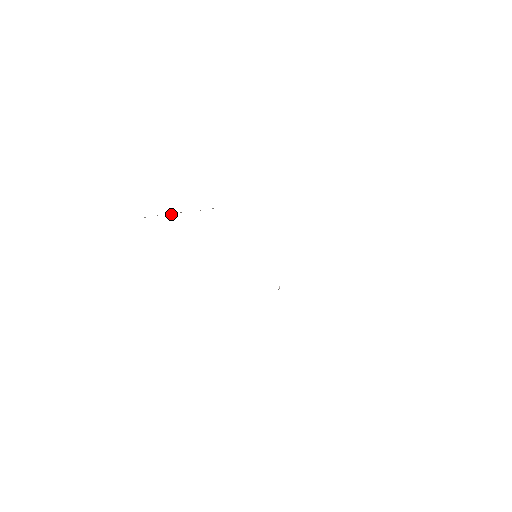
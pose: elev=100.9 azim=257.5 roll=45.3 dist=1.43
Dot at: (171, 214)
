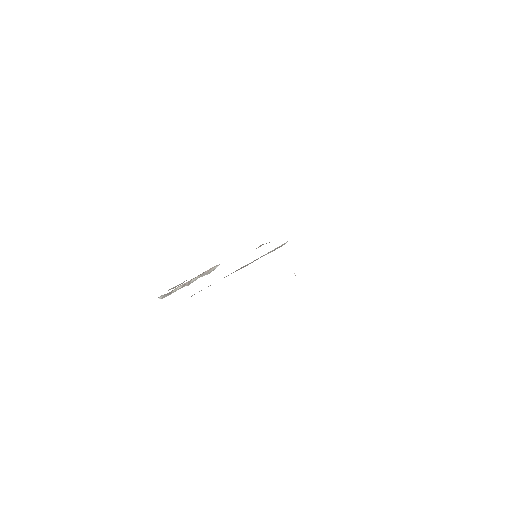
Dot at: (185, 283)
